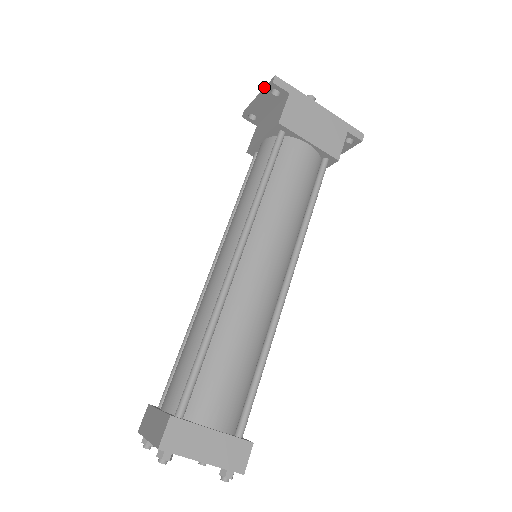
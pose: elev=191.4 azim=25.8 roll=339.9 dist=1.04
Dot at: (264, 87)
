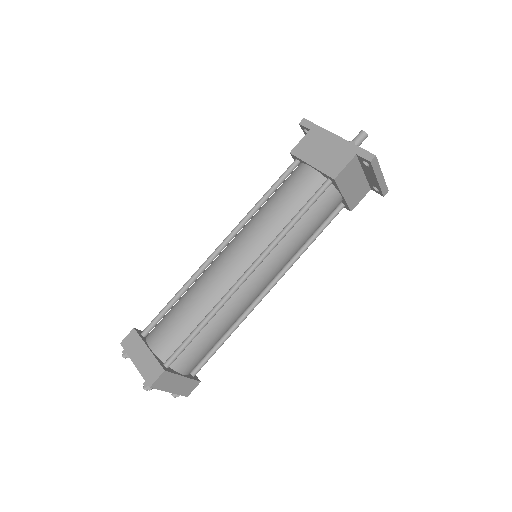
Dot at: occluded
